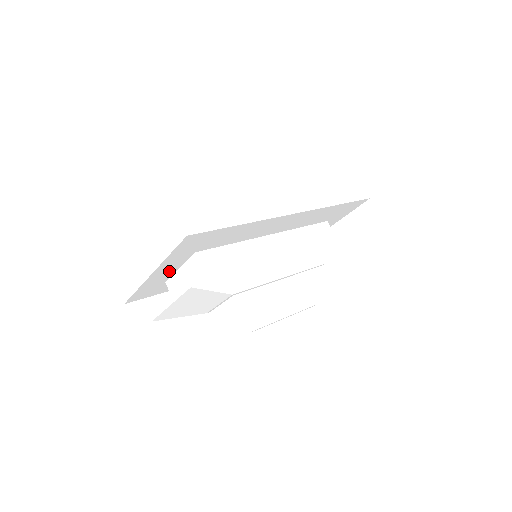
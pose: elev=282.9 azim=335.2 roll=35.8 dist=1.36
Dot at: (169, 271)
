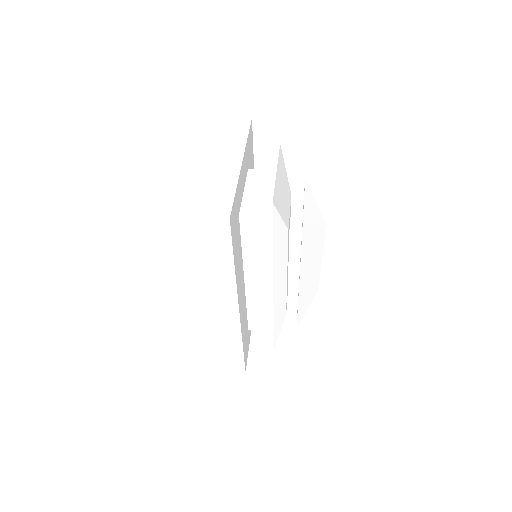
Dot at: (242, 183)
